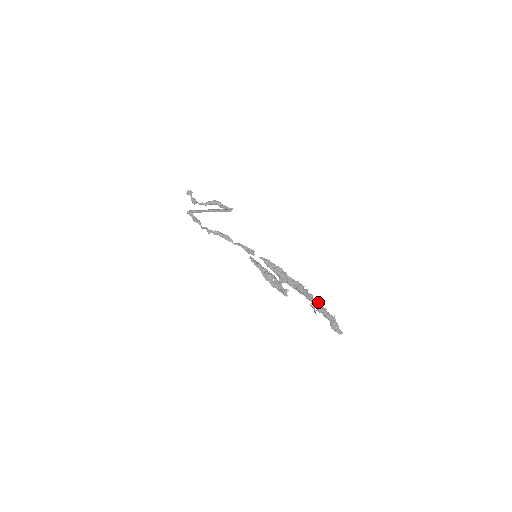
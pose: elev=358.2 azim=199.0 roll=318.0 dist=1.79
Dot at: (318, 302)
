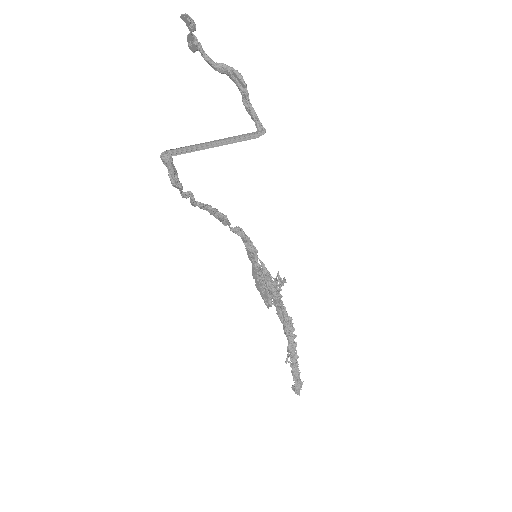
Dot at: (297, 363)
